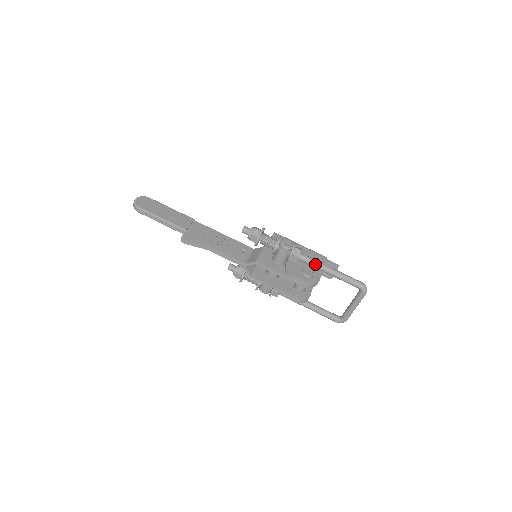
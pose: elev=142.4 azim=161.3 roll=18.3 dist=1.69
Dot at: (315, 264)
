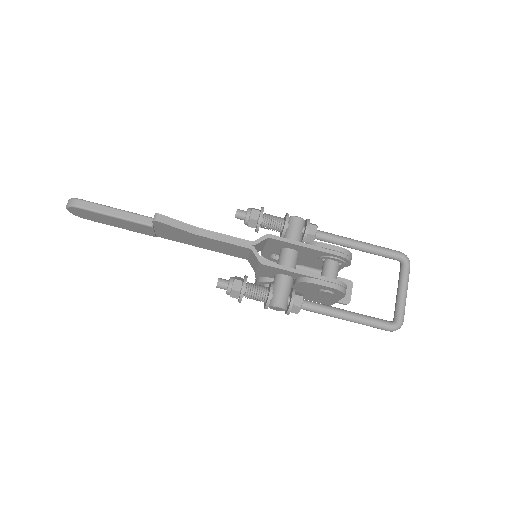
Dot at: (339, 236)
